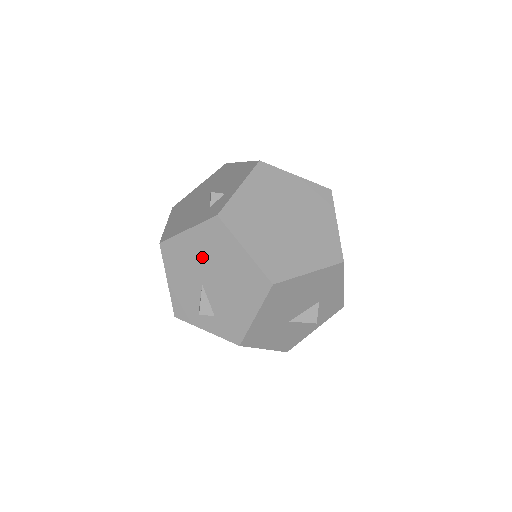
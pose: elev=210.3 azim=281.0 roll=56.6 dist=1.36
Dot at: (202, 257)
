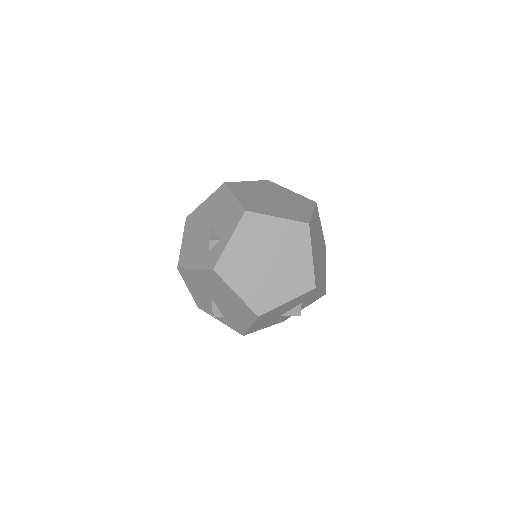
Dot at: (208, 286)
